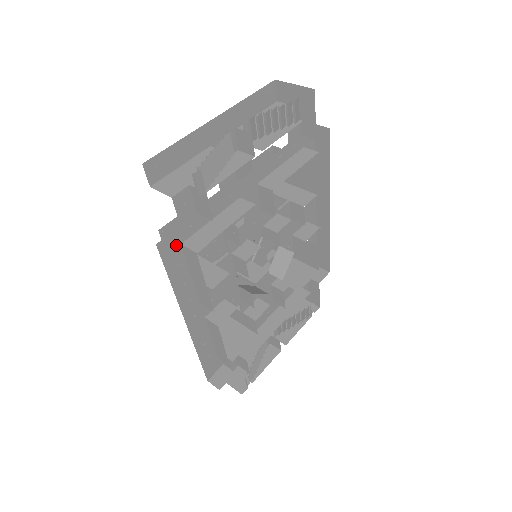
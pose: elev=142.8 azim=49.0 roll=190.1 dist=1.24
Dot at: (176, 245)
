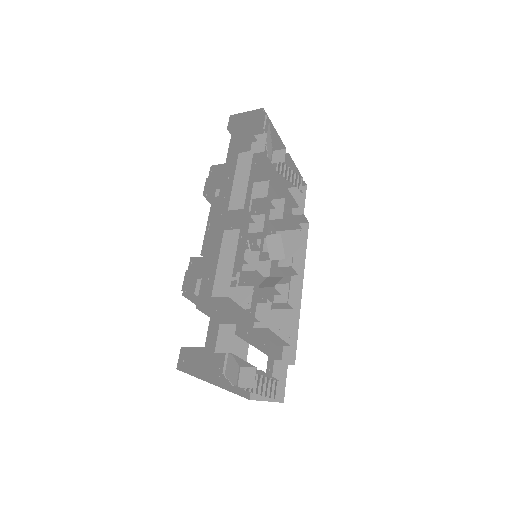
Dot at: (237, 149)
